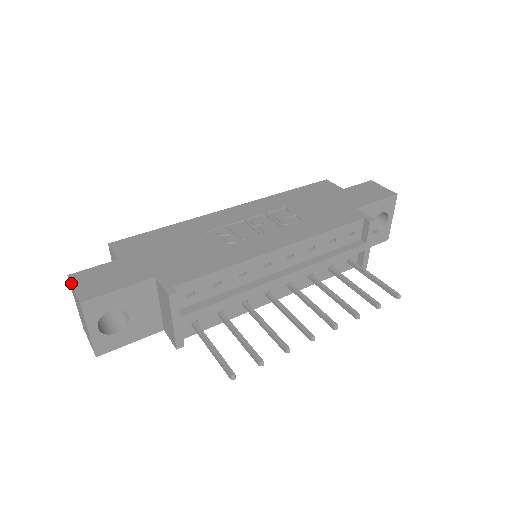
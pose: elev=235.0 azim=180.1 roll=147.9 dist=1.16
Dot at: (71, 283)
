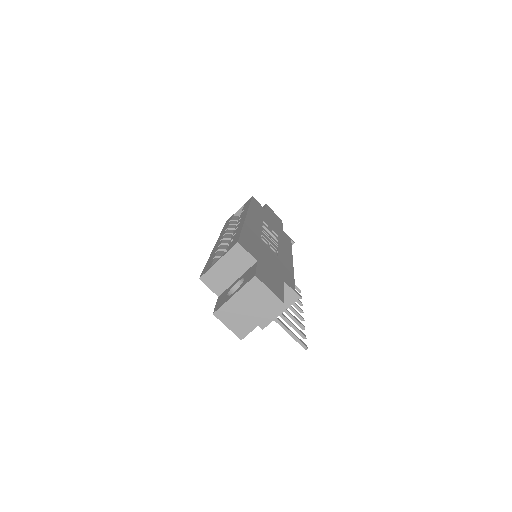
Dot at: (265, 284)
